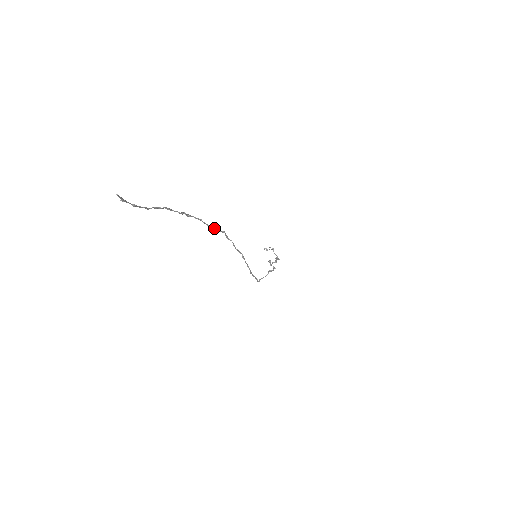
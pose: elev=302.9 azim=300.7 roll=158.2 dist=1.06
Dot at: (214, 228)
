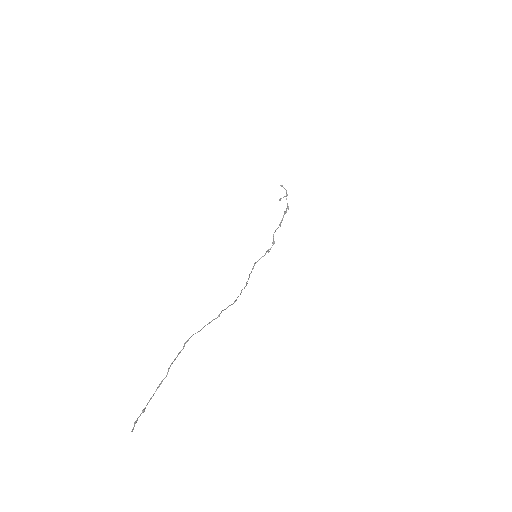
Dot at: occluded
